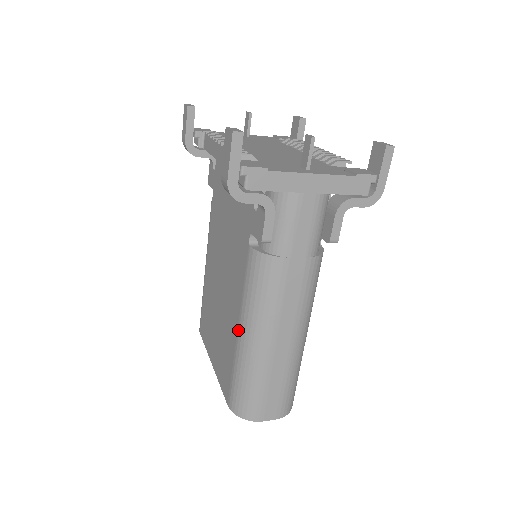
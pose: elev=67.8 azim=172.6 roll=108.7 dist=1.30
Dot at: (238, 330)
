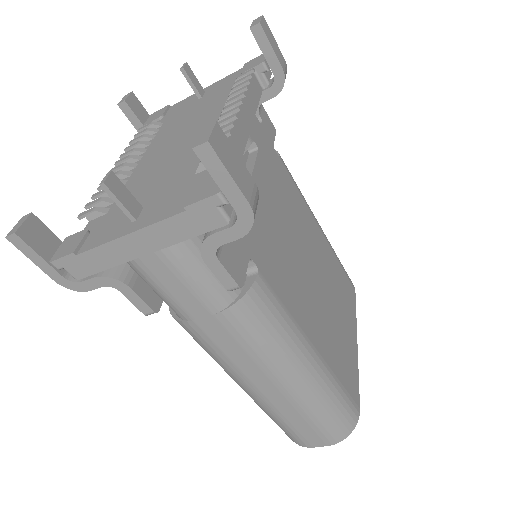
Dot at: occluded
